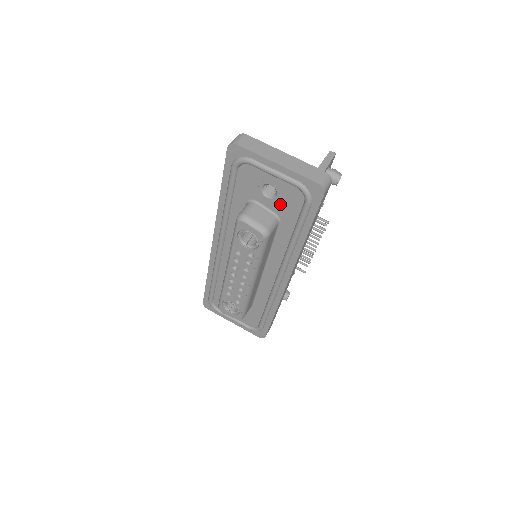
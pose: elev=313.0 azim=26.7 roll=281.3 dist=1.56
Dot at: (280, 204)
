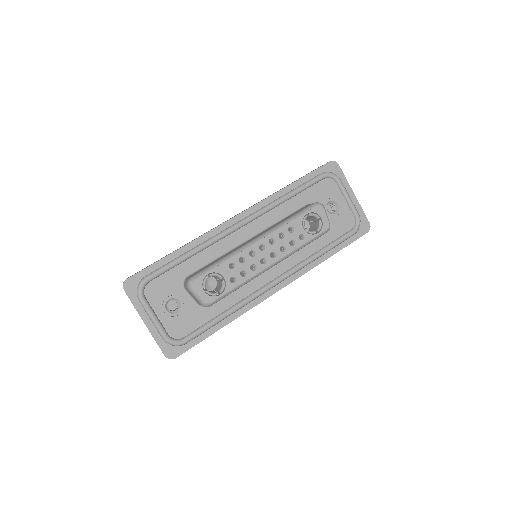
Dot at: (333, 221)
